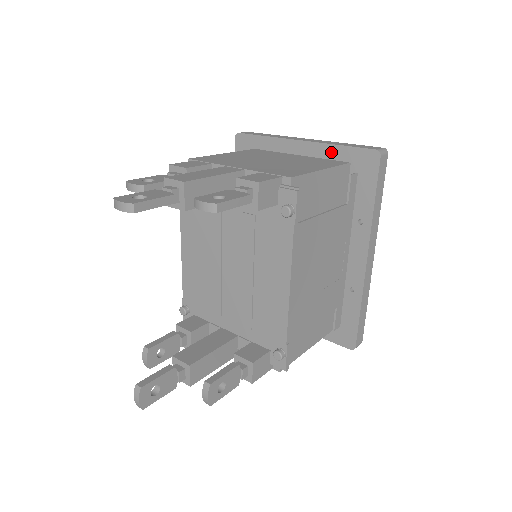
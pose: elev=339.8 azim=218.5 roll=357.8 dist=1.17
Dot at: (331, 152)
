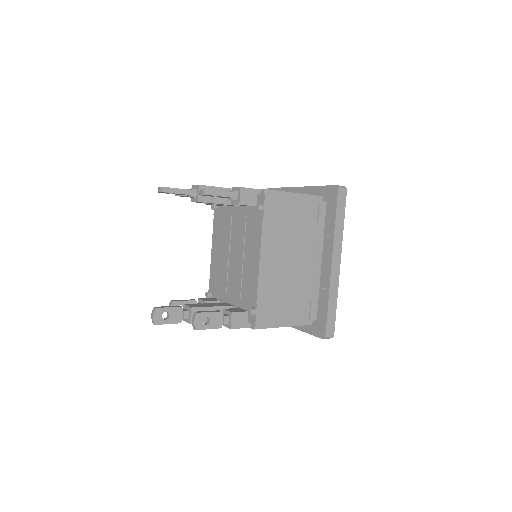
Dot at: (313, 191)
